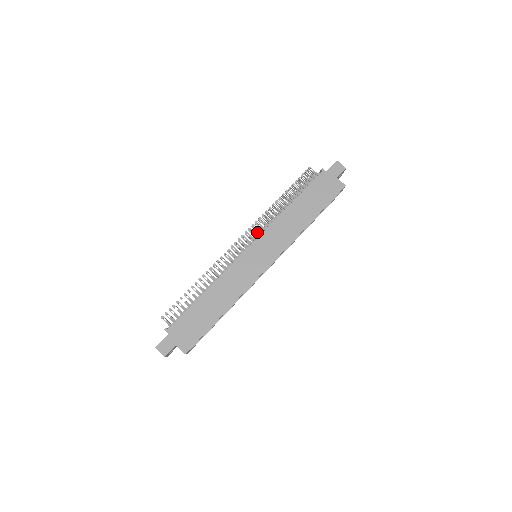
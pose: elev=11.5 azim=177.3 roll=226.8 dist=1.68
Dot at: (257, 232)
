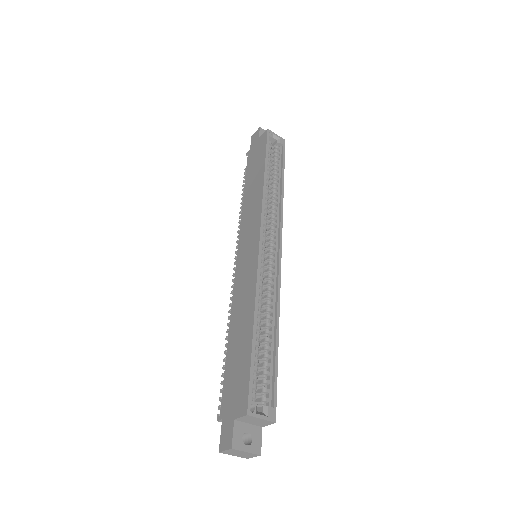
Dot at: occluded
